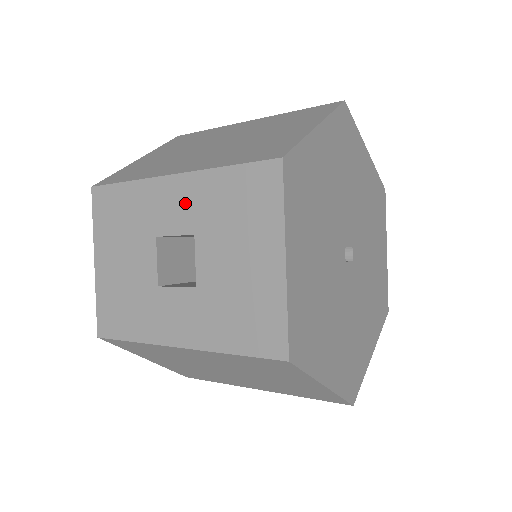
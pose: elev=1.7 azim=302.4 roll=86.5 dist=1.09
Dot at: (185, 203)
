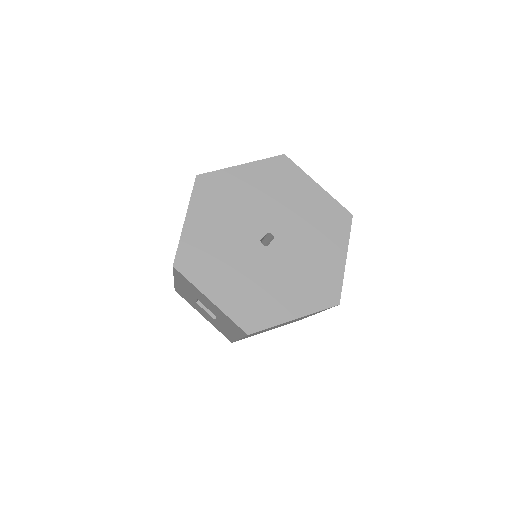
Dot at: (185, 289)
